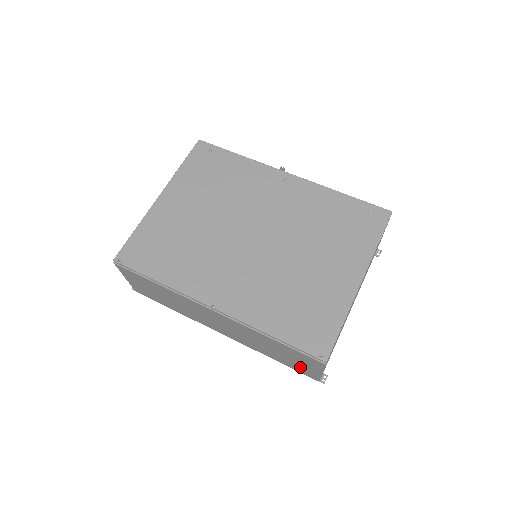
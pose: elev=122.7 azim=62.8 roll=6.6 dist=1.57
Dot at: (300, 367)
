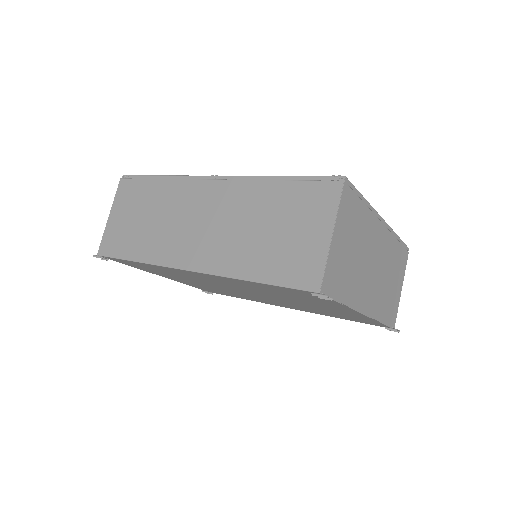
Dot at: (297, 256)
